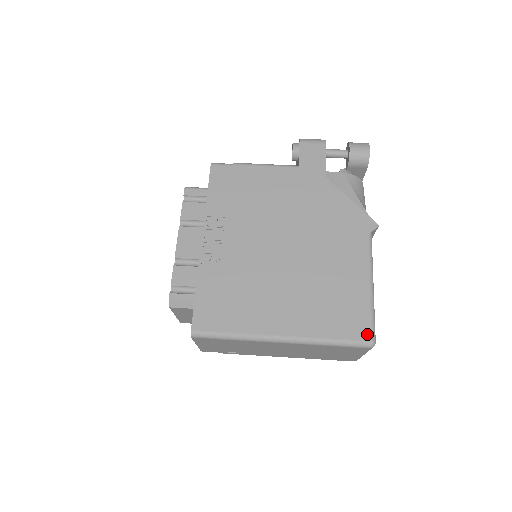
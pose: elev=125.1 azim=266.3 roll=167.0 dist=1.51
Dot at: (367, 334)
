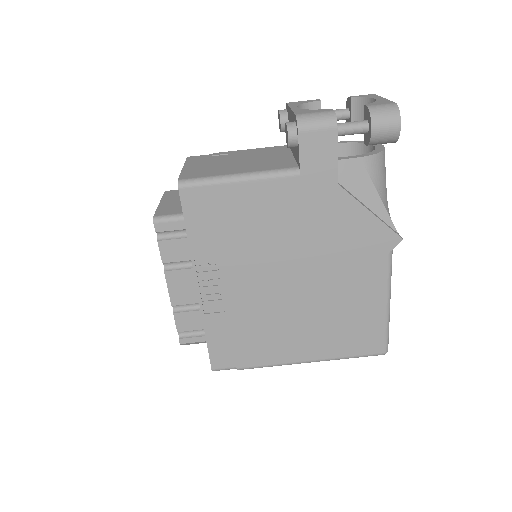
Dot at: (381, 348)
